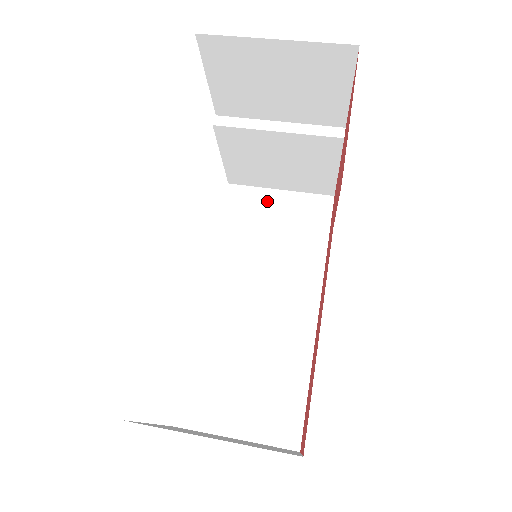
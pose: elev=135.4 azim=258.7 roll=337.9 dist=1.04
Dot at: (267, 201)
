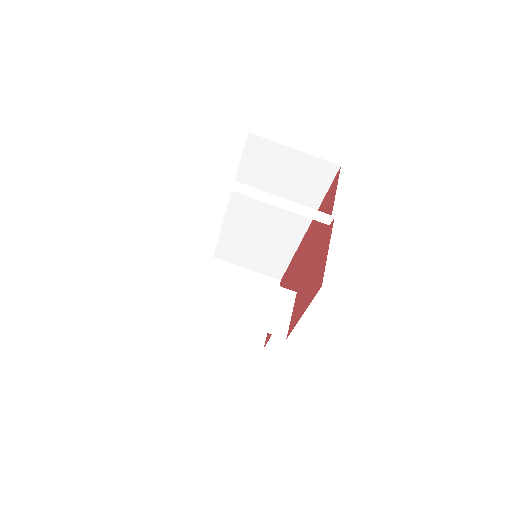
Dot at: (281, 156)
